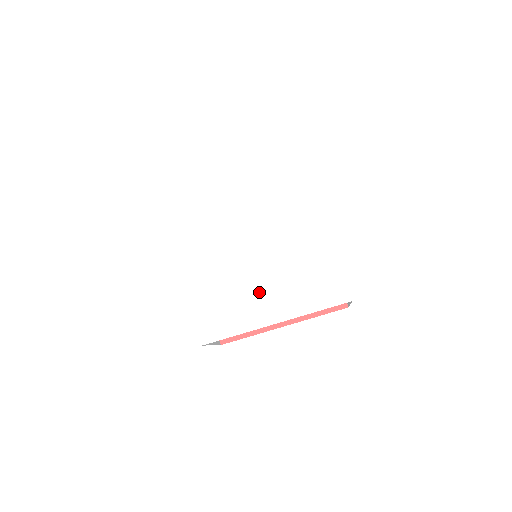
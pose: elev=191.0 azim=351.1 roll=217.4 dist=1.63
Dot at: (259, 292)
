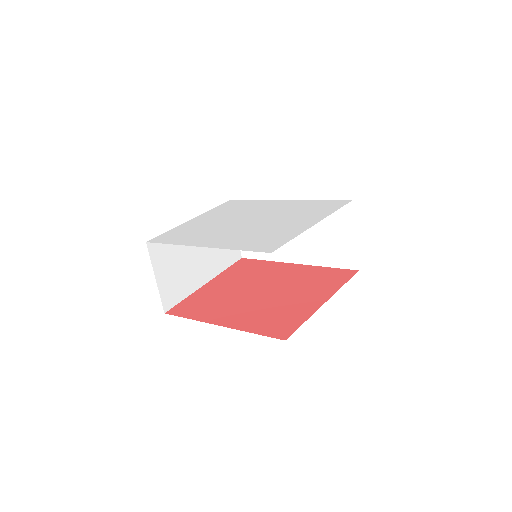
Dot at: (220, 234)
